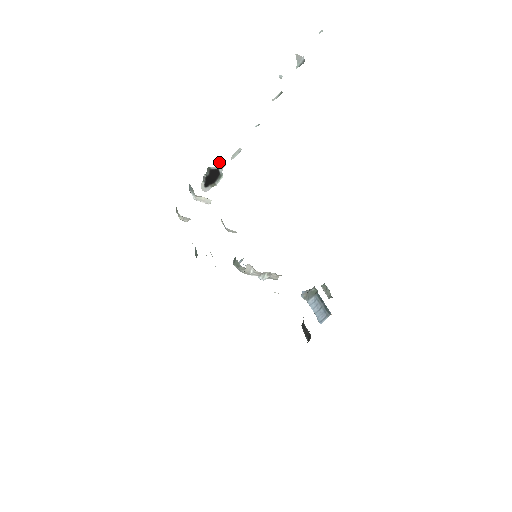
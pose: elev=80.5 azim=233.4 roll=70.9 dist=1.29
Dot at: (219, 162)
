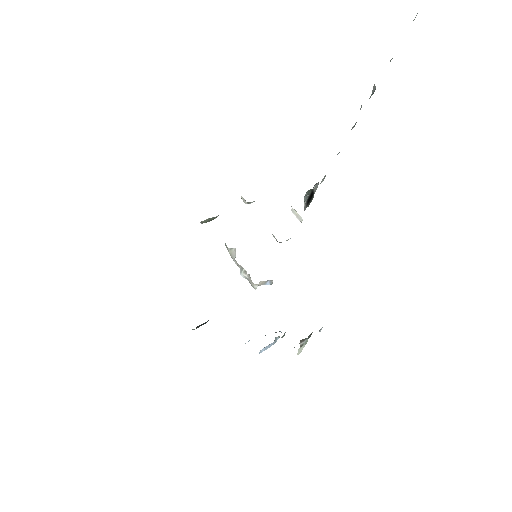
Dot at: (317, 185)
